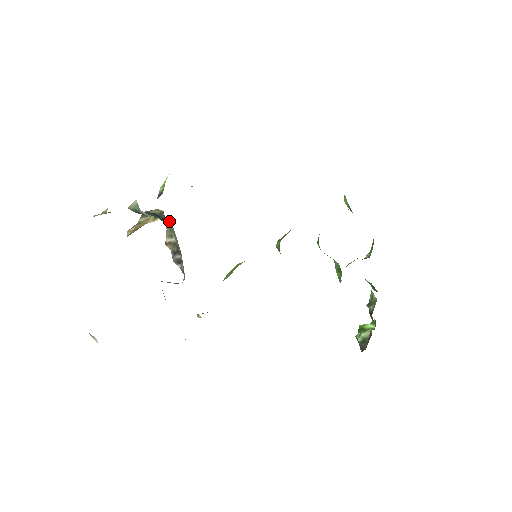
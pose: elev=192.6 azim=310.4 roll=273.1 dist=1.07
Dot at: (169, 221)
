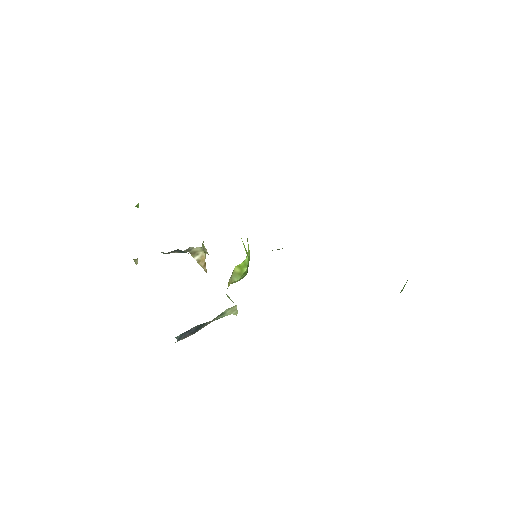
Dot at: (186, 252)
